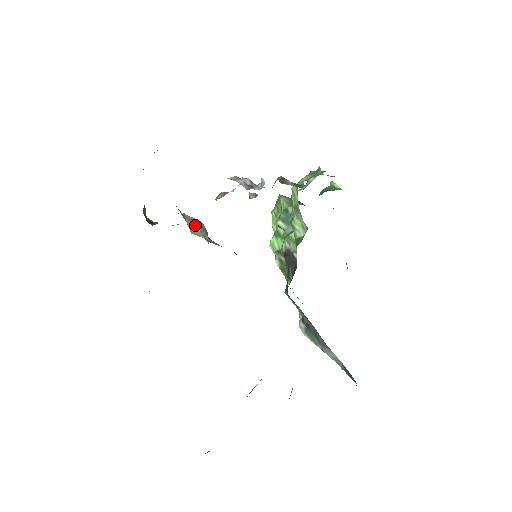
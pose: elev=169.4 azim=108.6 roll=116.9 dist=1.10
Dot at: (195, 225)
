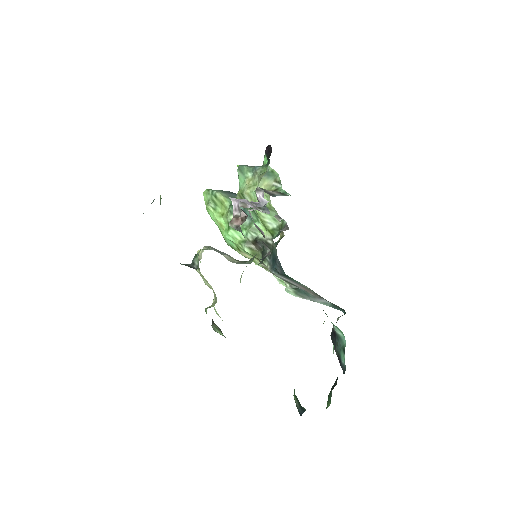
Dot at: (221, 253)
